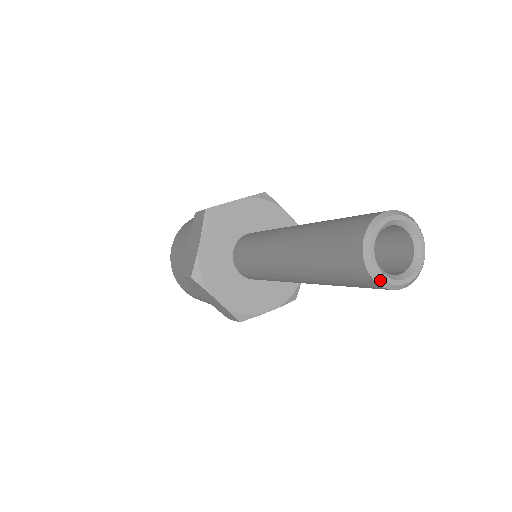
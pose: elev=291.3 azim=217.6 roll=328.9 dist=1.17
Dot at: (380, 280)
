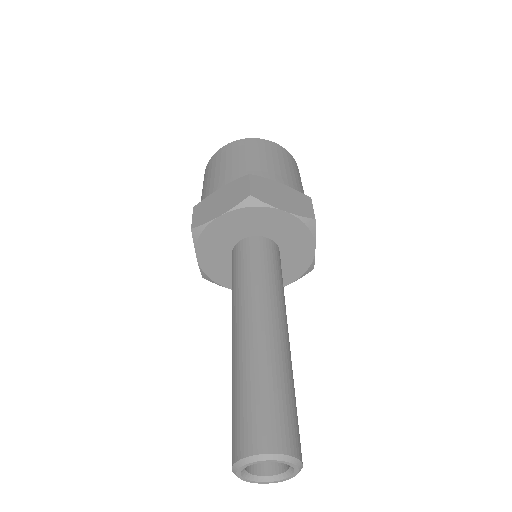
Dot at: (235, 474)
